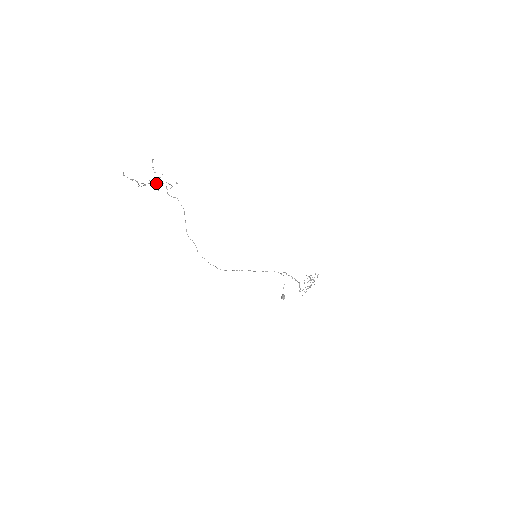
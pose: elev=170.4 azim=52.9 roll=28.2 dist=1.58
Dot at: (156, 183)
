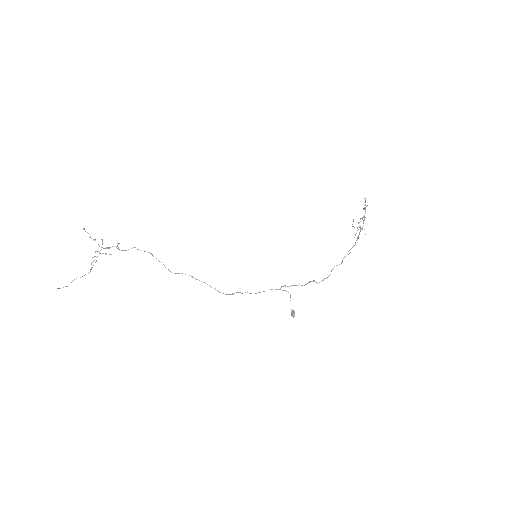
Dot at: (105, 248)
